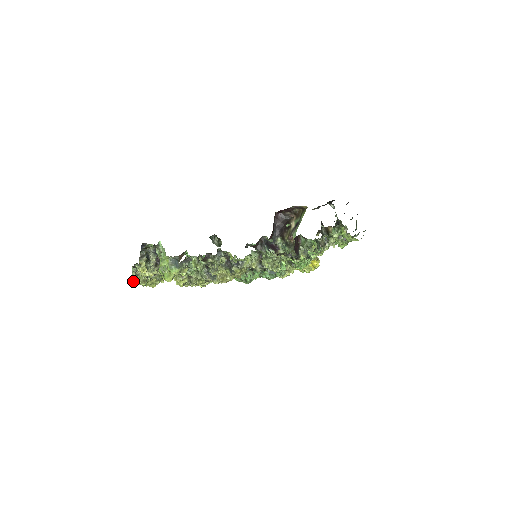
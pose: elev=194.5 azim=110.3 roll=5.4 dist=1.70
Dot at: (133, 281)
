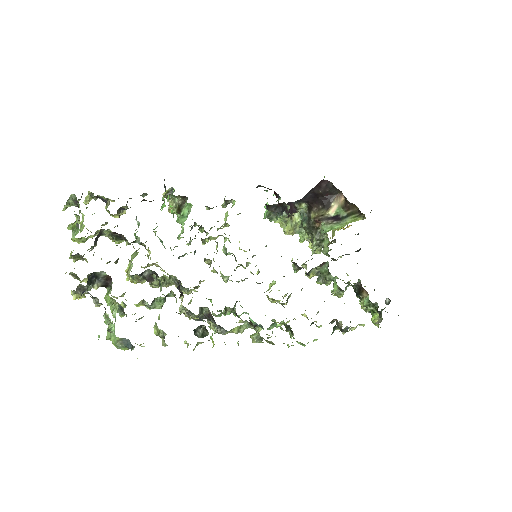
Dot at: (67, 207)
